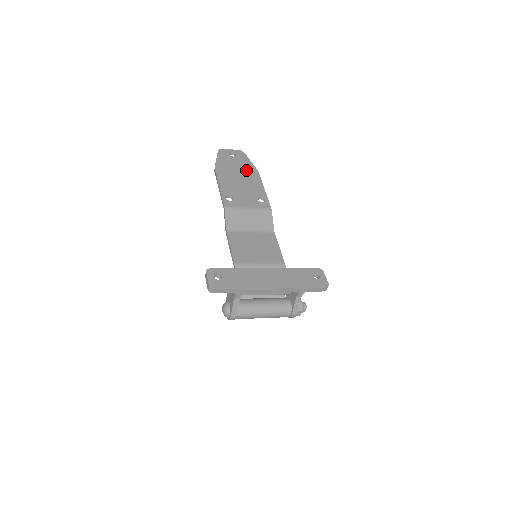
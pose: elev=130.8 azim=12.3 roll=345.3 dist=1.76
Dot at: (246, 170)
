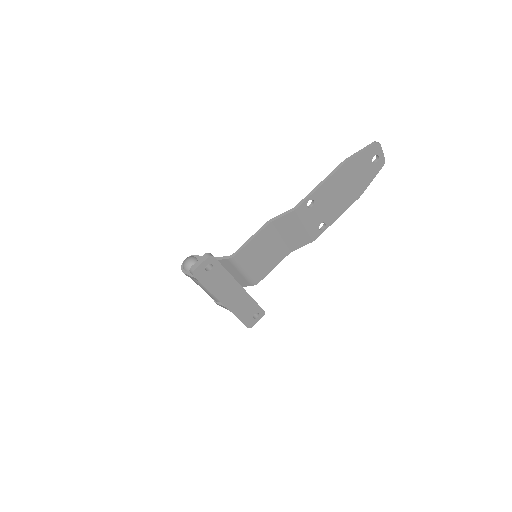
Dot at: (357, 187)
